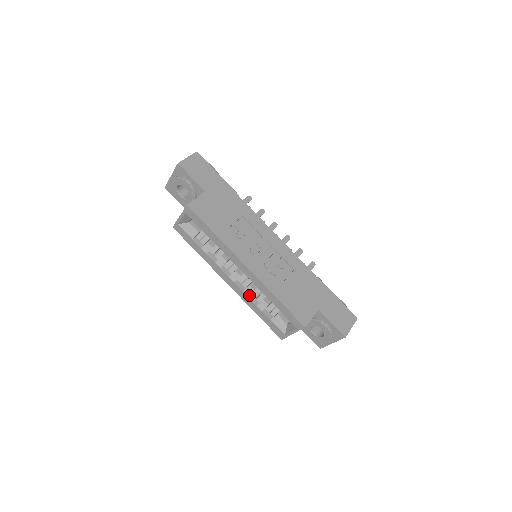
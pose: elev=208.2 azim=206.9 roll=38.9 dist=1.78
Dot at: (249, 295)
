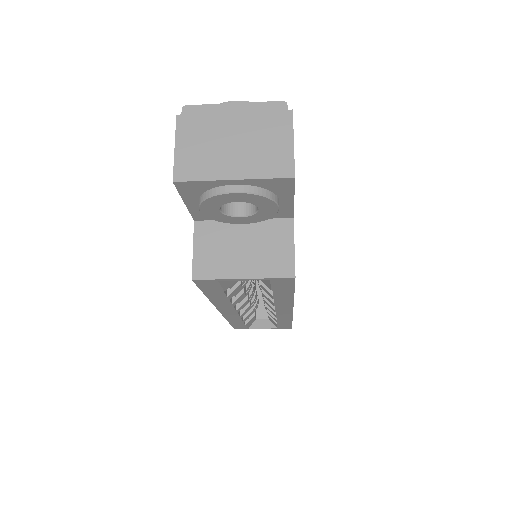
Dot at: occluded
